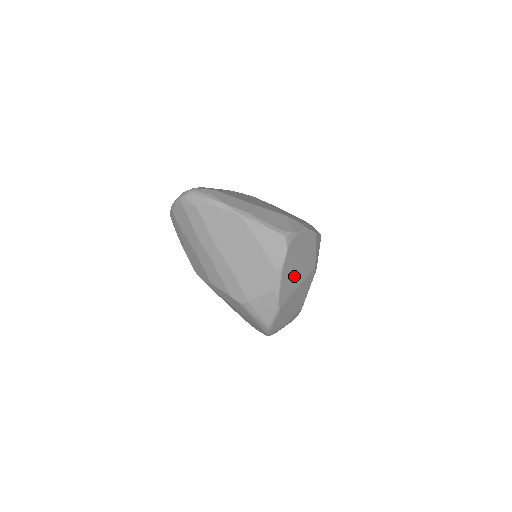
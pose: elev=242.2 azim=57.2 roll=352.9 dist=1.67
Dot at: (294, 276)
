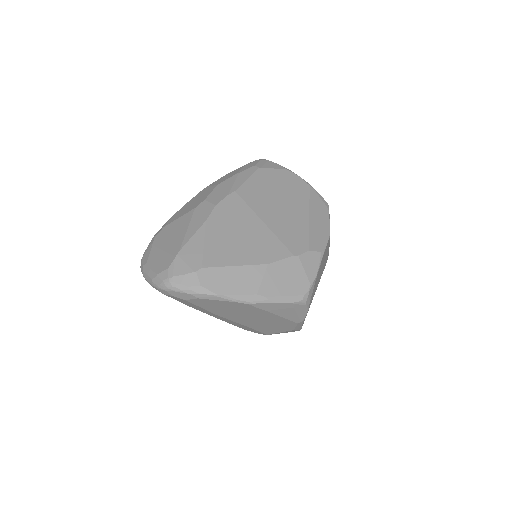
Dot at: occluded
